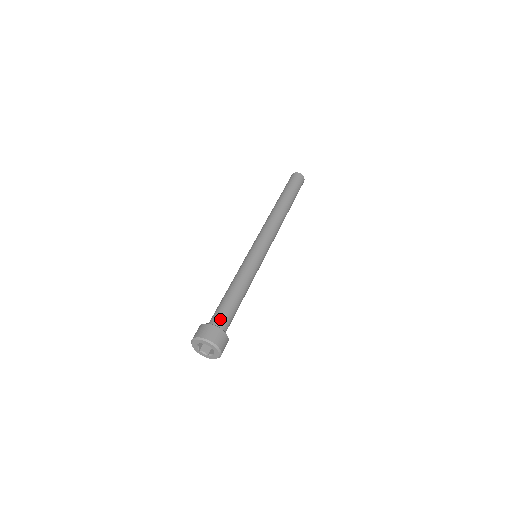
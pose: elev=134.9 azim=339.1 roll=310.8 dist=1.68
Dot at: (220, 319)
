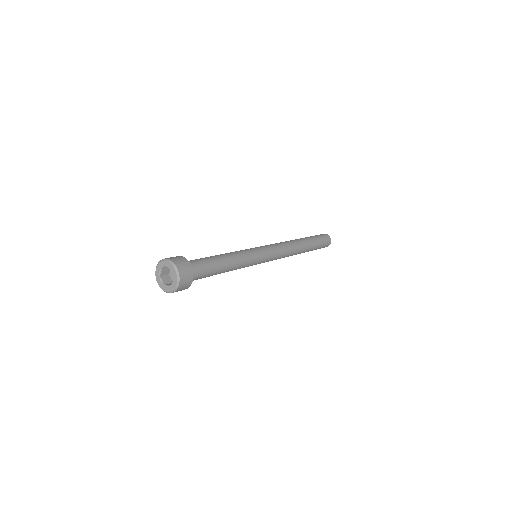
Dot at: (196, 264)
